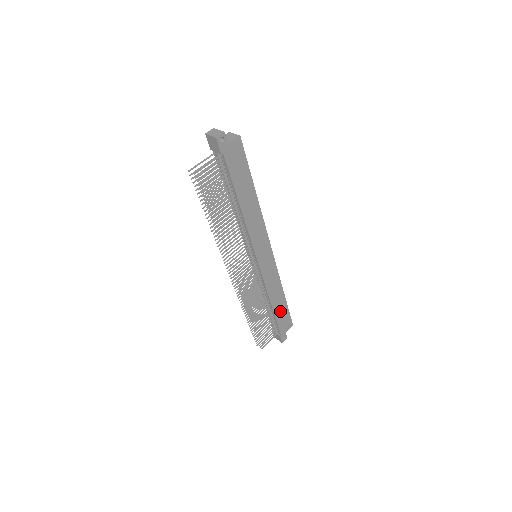
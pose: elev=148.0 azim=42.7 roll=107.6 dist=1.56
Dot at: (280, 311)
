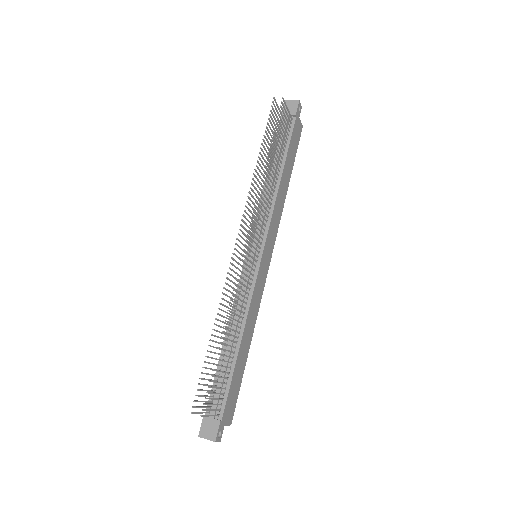
Dot at: (238, 371)
